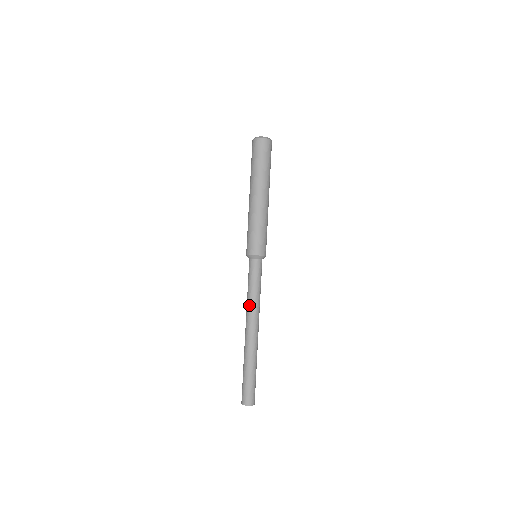
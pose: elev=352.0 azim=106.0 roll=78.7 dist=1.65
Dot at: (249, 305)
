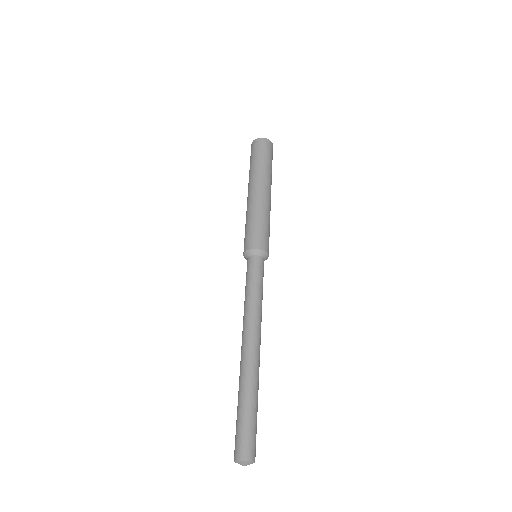
Dot at: (254, 310)
